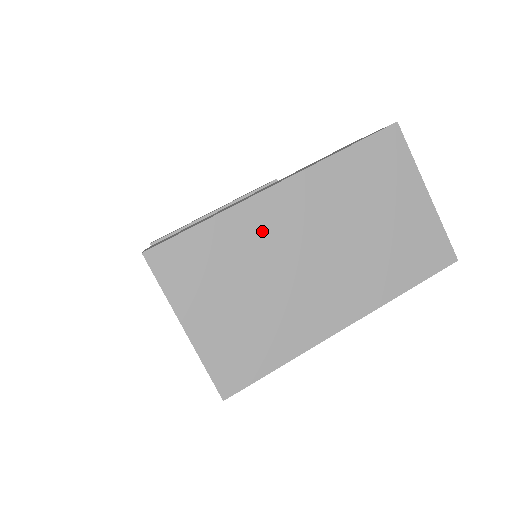
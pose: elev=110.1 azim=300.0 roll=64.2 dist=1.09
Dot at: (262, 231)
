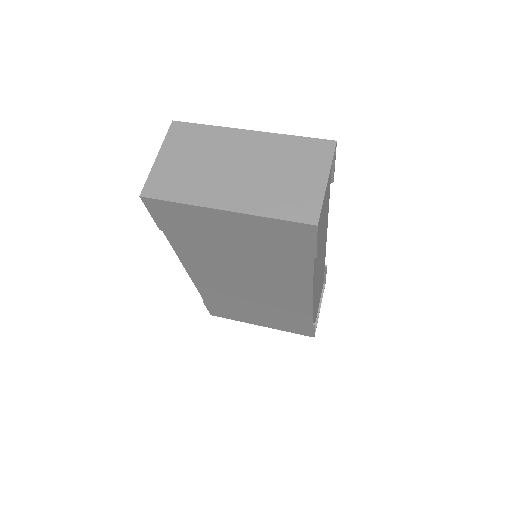
Dot at: (226, 143)
